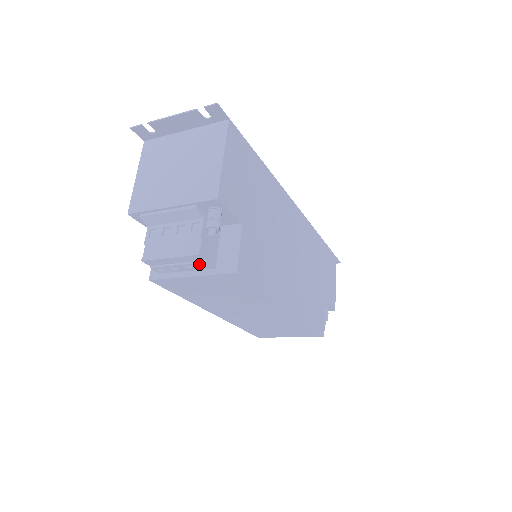
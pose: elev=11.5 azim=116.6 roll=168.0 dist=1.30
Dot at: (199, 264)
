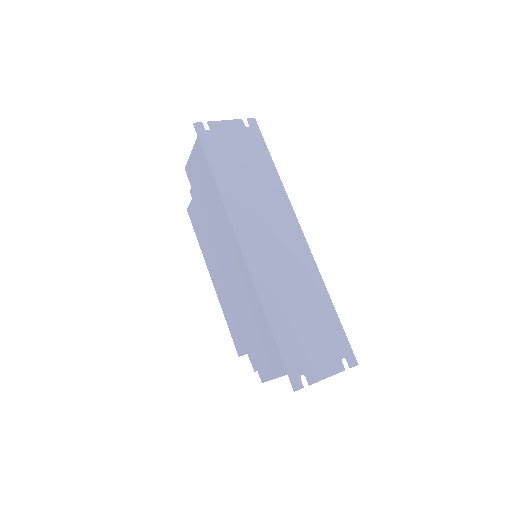
Dot at: occluded
